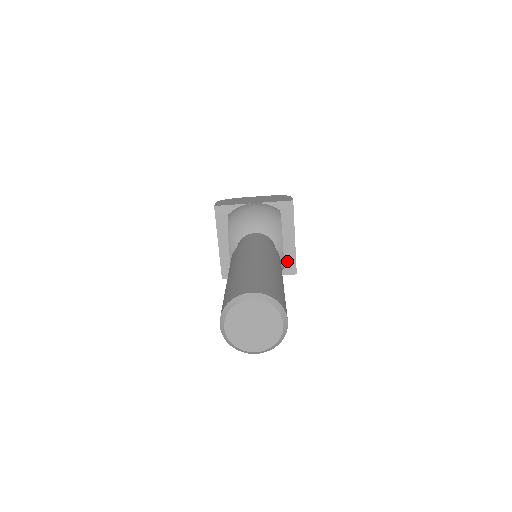
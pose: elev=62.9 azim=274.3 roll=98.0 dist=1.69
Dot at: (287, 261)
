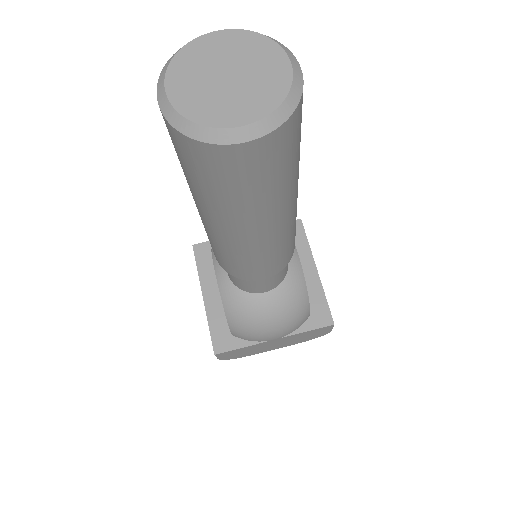
Dot at: (313, 305)
